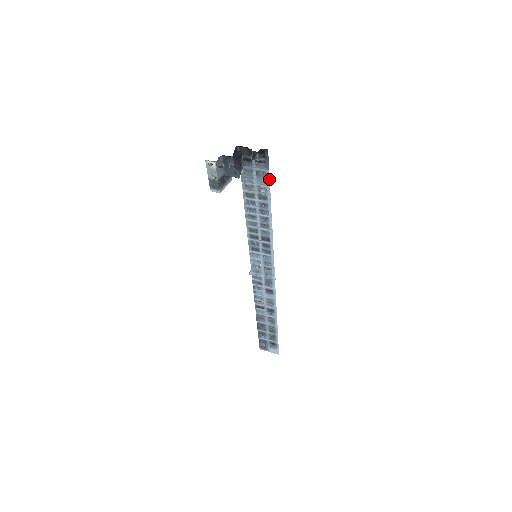
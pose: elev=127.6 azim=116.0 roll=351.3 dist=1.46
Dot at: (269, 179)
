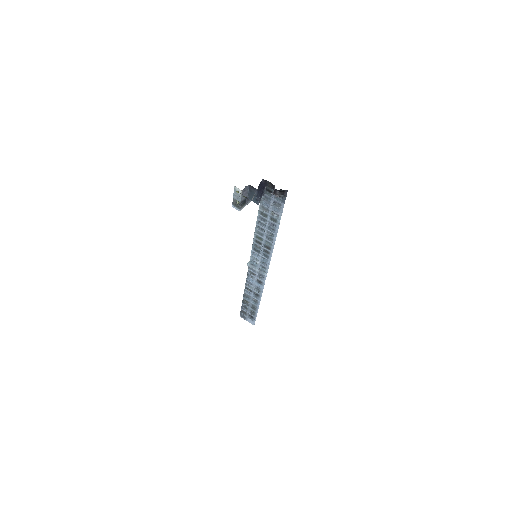
Dot at: occluded
